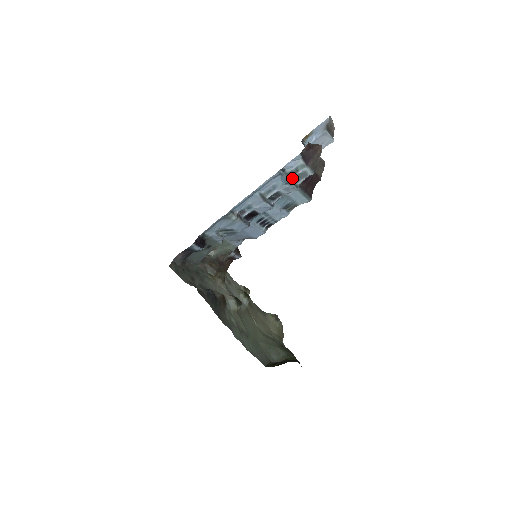
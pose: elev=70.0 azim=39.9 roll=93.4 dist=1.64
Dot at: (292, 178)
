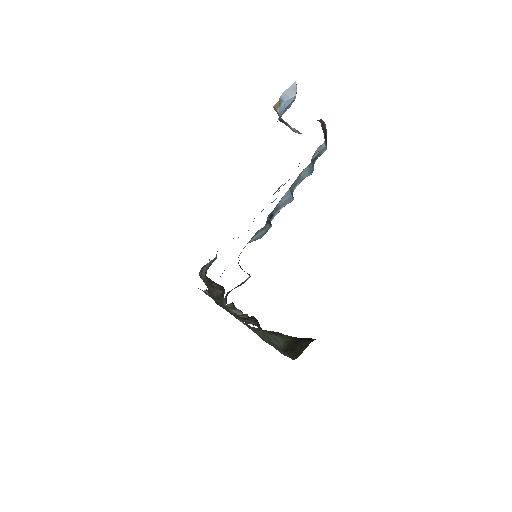
Dot at: occluded
